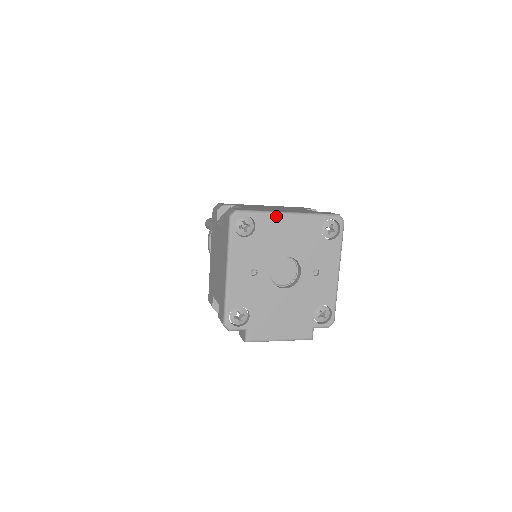
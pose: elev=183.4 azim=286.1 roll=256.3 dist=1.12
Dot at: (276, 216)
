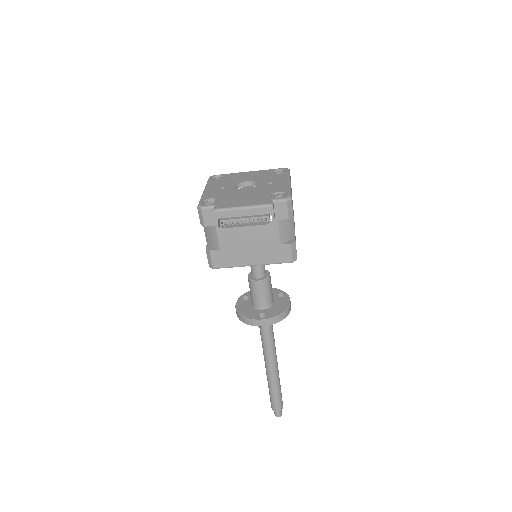
Dot at: (239, 173)
